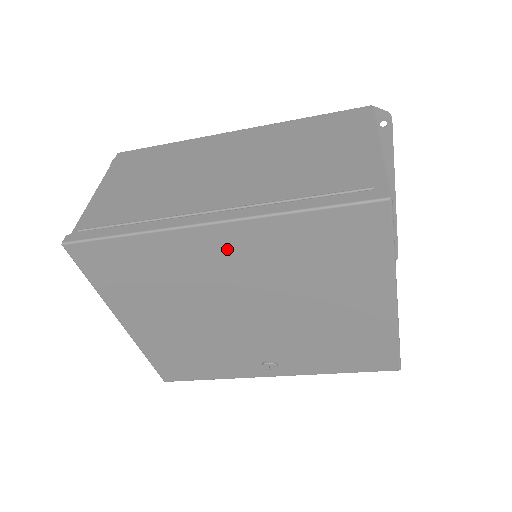
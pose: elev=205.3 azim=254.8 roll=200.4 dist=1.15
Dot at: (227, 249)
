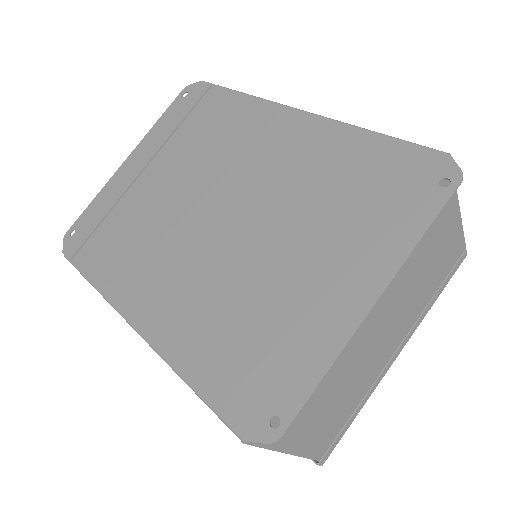
Dot at: occluded
